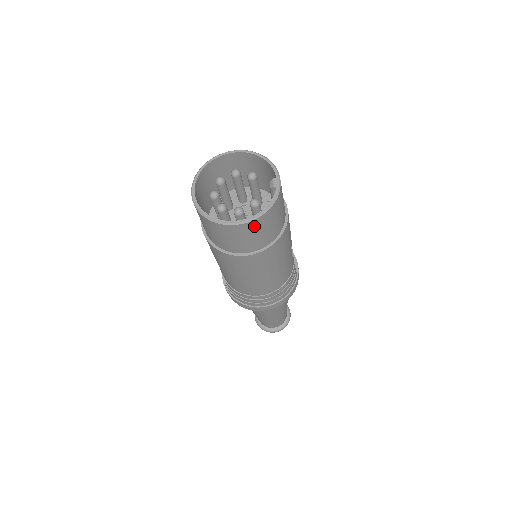
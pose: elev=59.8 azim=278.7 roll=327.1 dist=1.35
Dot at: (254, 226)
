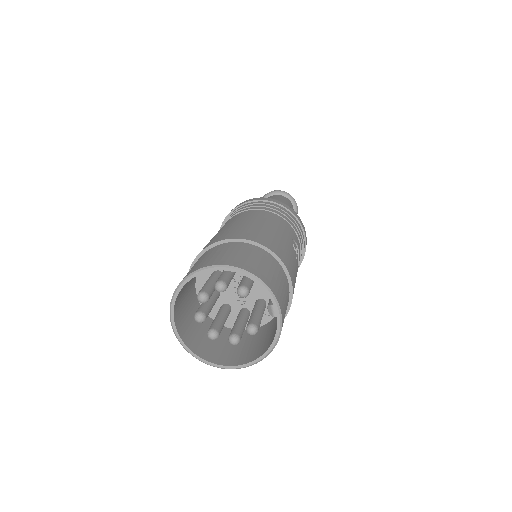
Dot at: occluded
